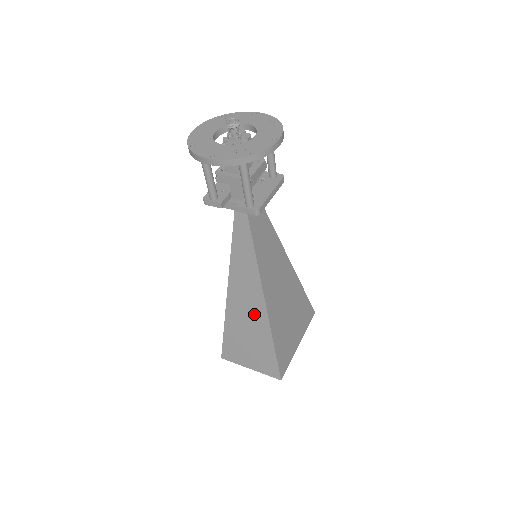
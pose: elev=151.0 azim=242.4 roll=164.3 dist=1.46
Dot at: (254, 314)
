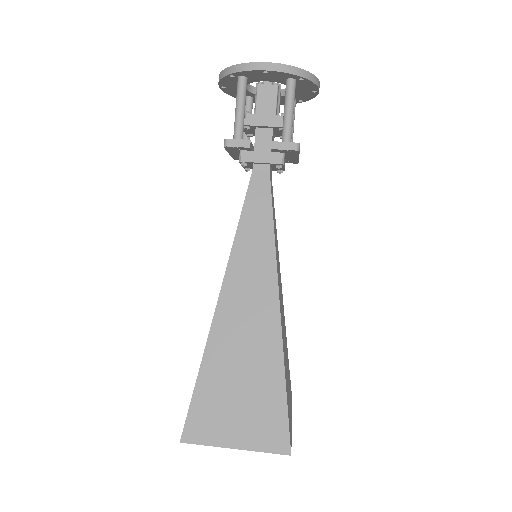
Dot at: (258, 326)
